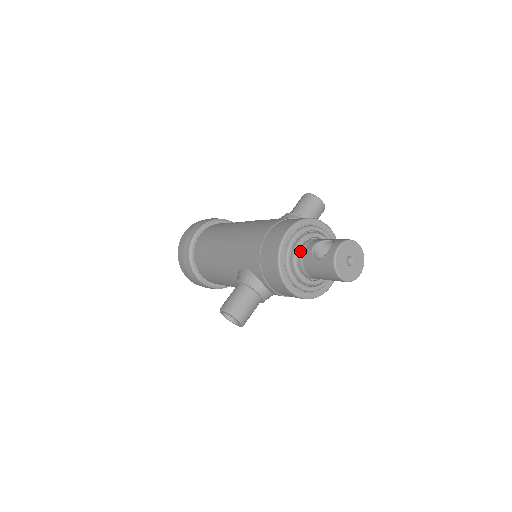
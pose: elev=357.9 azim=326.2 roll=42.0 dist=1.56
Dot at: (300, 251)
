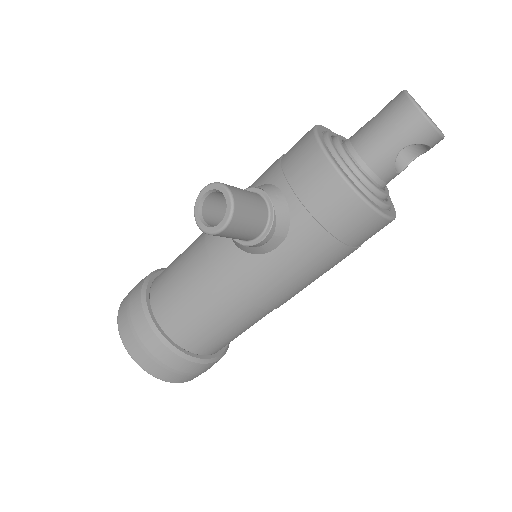
Dot at: occluded
